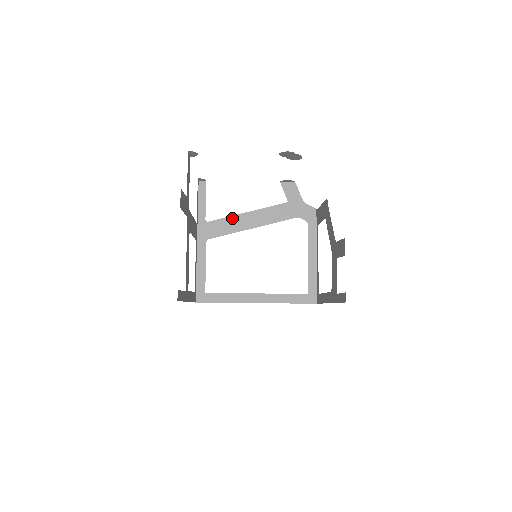
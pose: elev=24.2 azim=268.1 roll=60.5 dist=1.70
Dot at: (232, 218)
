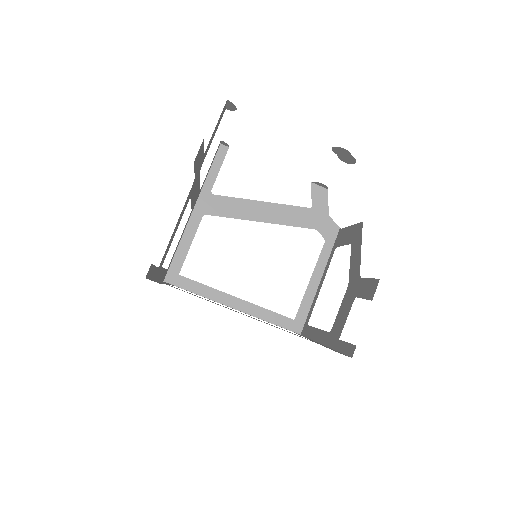
Dot at: (242, 201)
